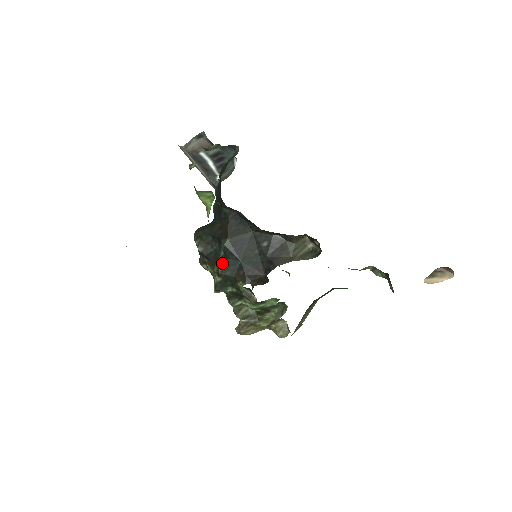
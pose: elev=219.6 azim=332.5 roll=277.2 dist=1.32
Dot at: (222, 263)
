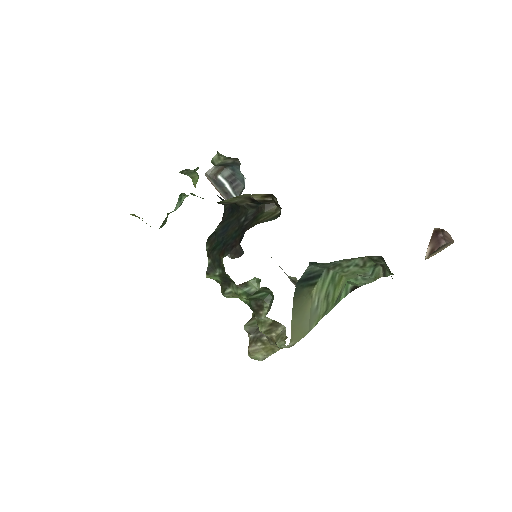
Dot at: (212, 246)
